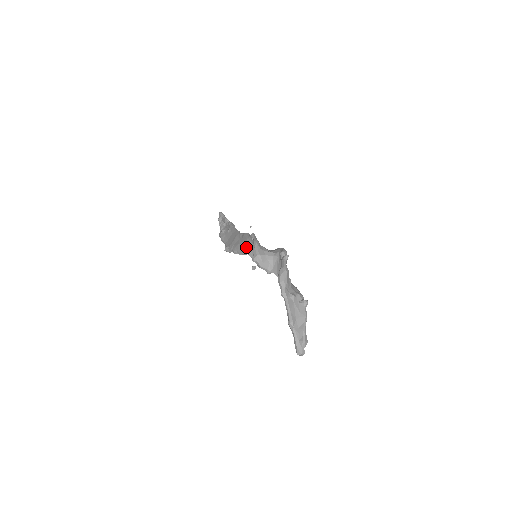
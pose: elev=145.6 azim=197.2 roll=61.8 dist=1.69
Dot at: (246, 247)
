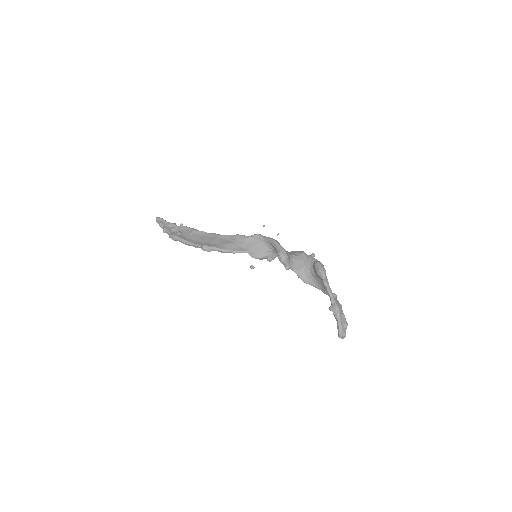
Dot at: (244, 246)
